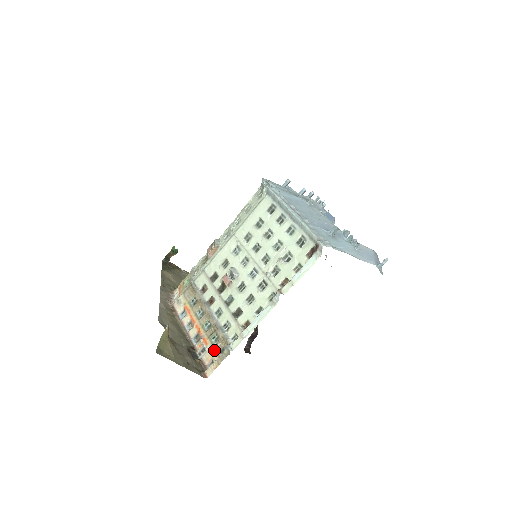
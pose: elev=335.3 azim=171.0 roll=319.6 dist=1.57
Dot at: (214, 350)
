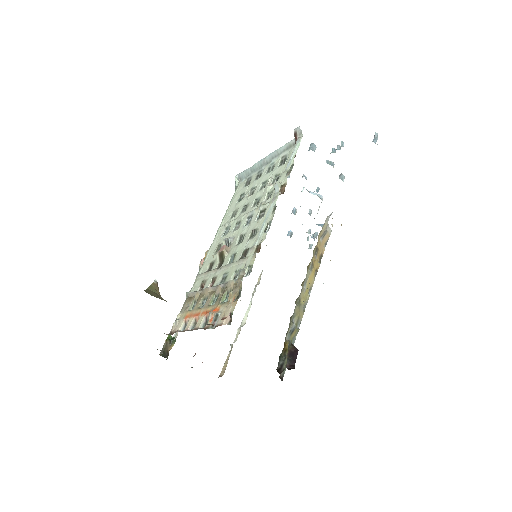
Dot at: (228, 302)
